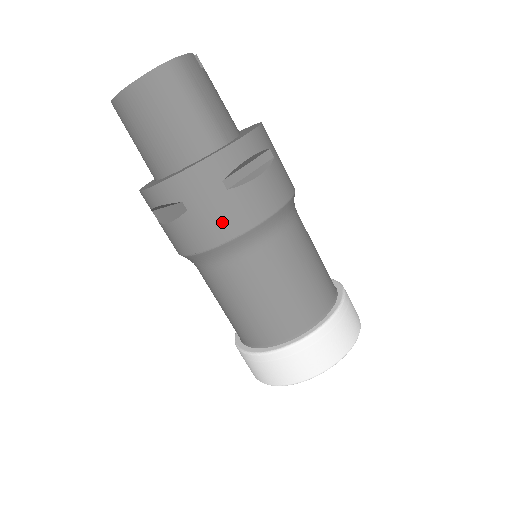
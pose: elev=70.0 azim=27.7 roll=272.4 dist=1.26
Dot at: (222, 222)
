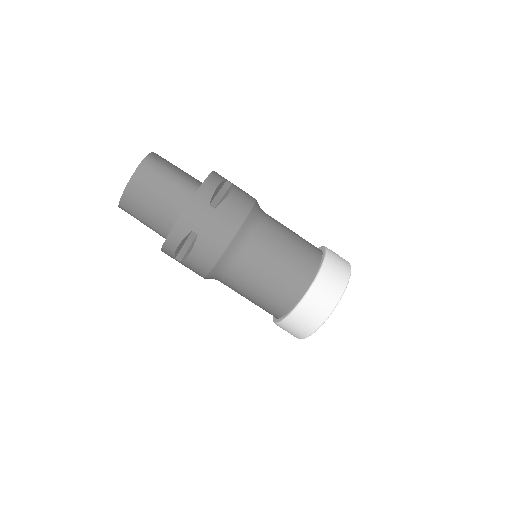
Dot at: (222, 229)
